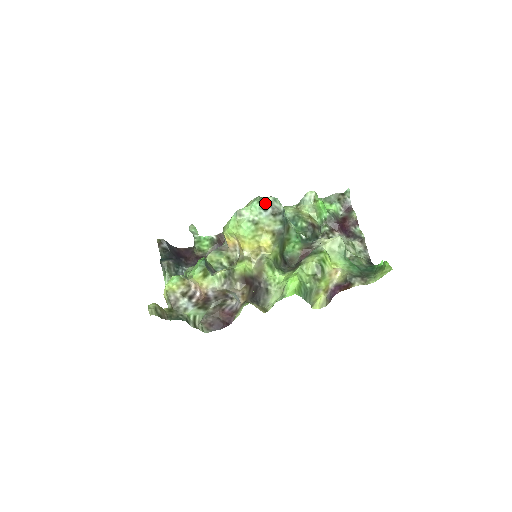
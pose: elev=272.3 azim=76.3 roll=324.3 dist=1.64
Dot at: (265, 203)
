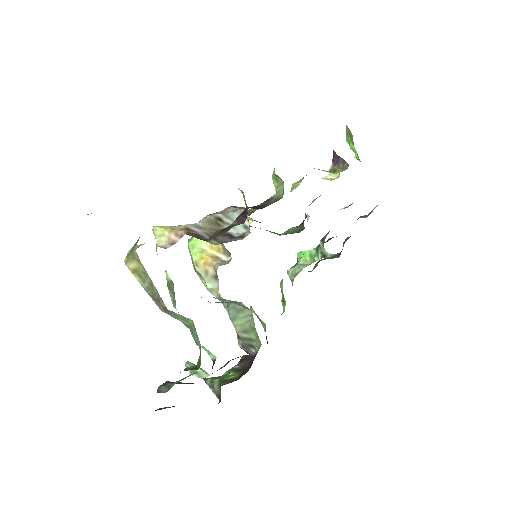
Dot at: occluded
